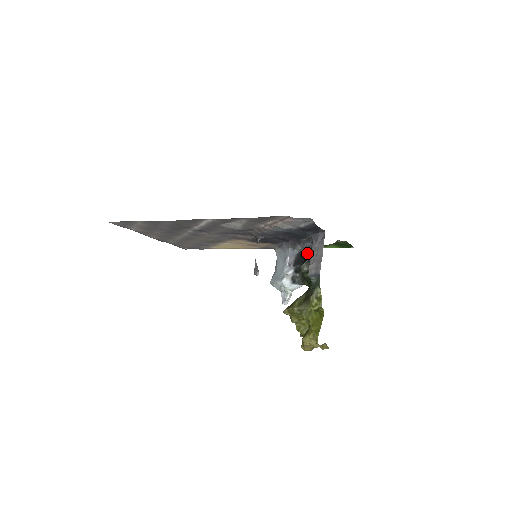
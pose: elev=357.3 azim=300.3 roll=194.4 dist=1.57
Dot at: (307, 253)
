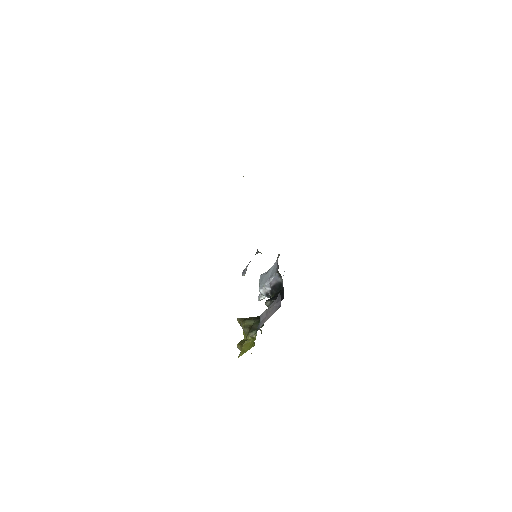
Dot at: (281, 291)
